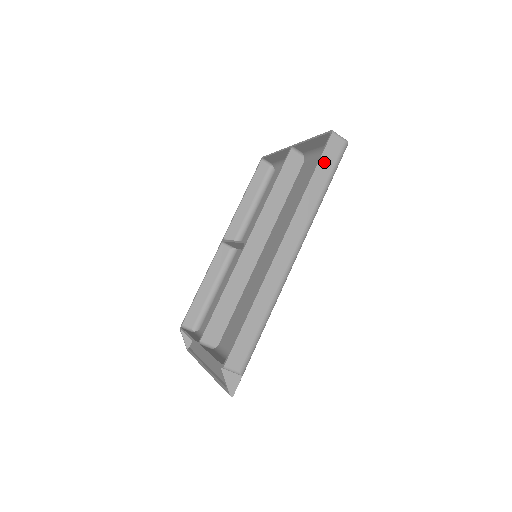
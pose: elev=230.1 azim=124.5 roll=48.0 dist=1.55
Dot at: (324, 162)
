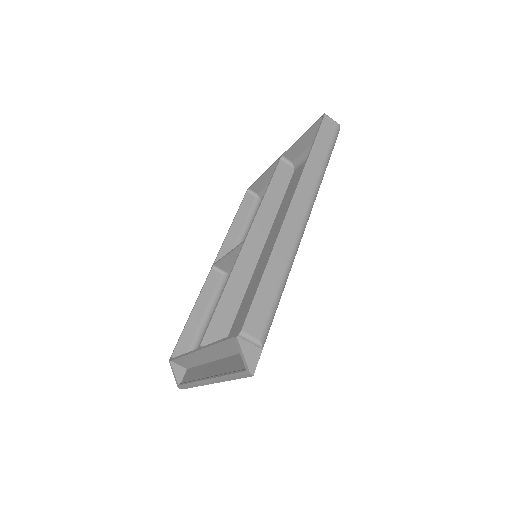
Dot at: (321, 138)
